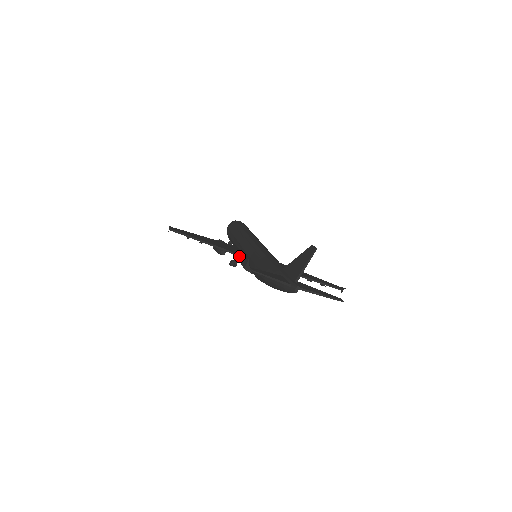
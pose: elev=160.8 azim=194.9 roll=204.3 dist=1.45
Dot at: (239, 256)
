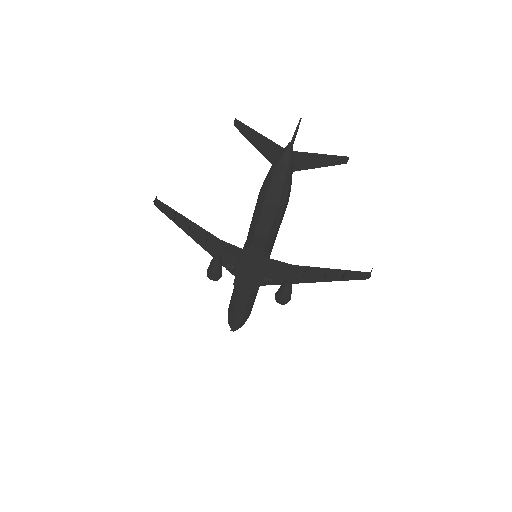
Dot at: (235, 247)
